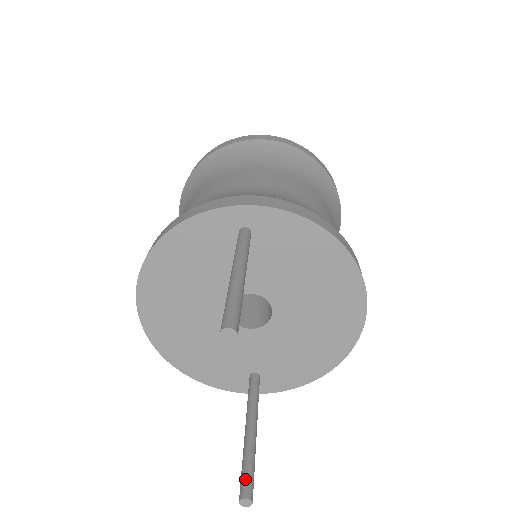
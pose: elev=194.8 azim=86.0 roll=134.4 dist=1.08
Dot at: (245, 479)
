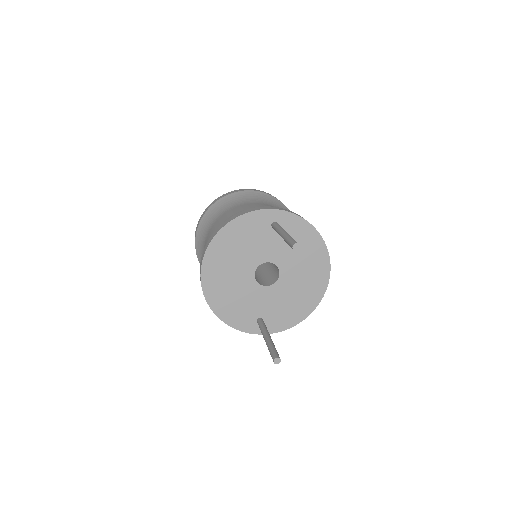
Dot at: (274, 352)
